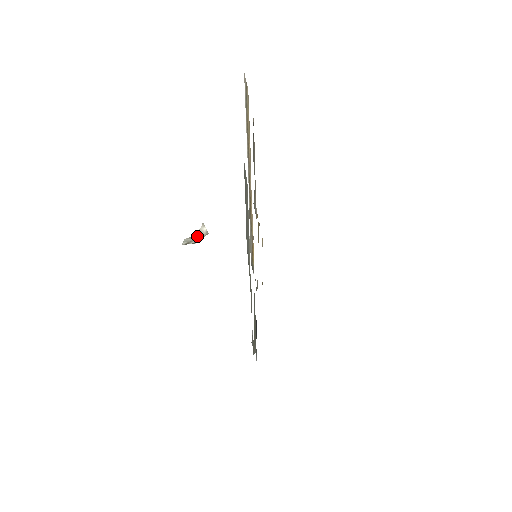
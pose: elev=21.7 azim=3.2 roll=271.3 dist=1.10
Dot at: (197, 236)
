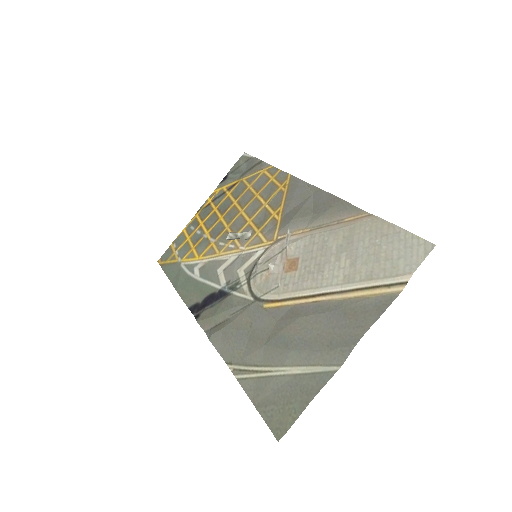
Dot at: (240, 237)
